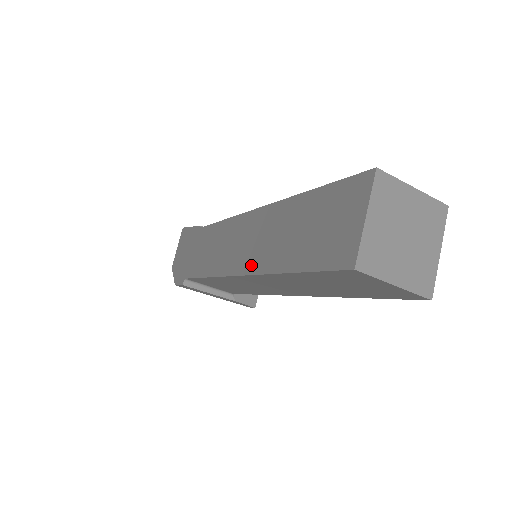
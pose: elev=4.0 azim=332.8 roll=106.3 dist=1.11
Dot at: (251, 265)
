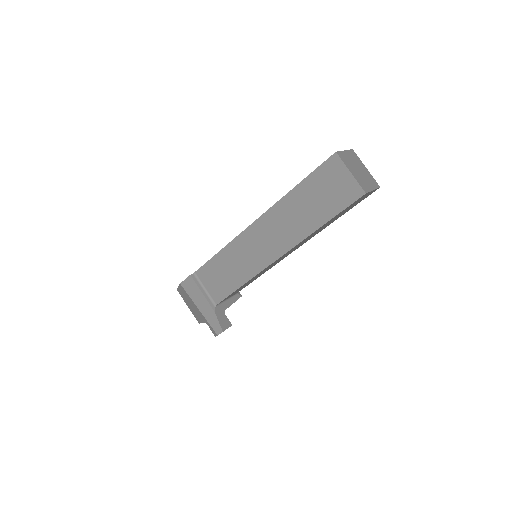
Dot at: occluded
